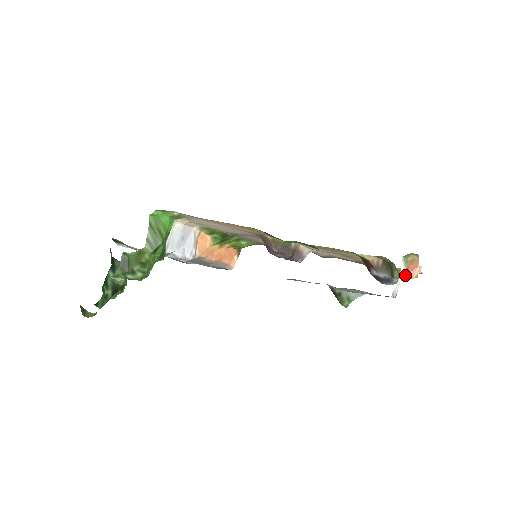
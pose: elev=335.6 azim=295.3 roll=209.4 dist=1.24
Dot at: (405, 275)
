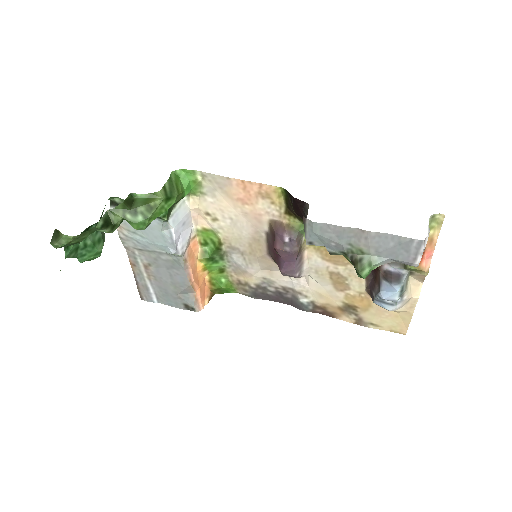
Dot at: (419, 263)
